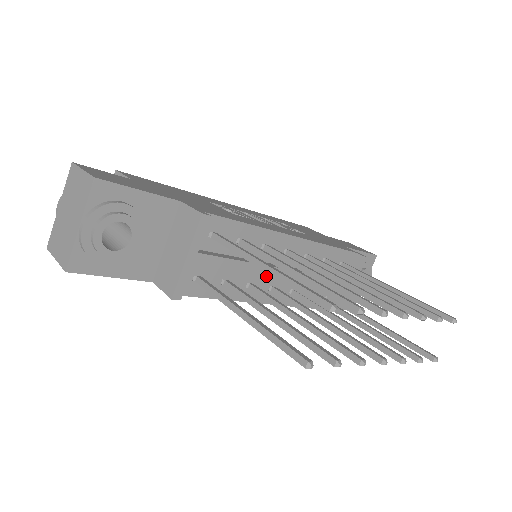
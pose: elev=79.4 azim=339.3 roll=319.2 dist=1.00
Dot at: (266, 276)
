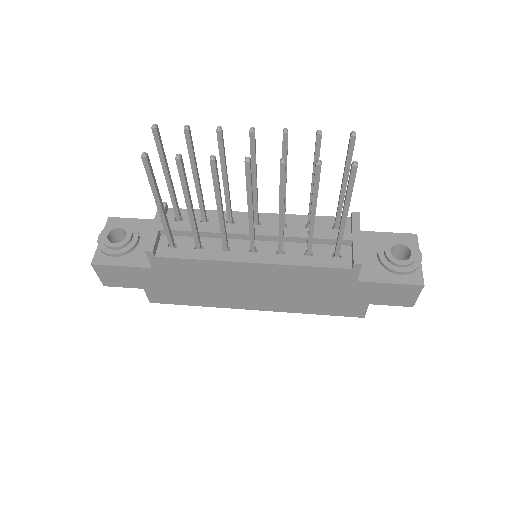
Dot at: (231, 234)
